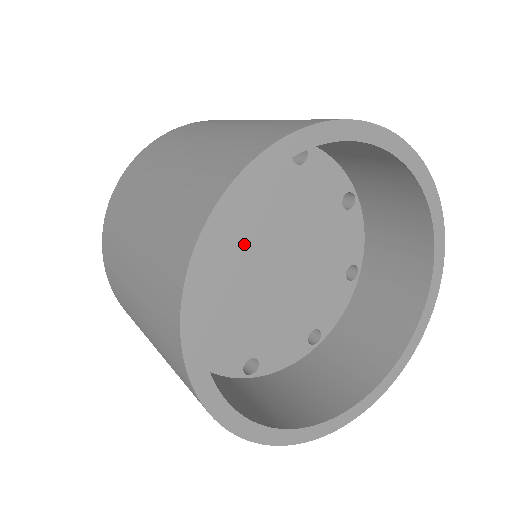
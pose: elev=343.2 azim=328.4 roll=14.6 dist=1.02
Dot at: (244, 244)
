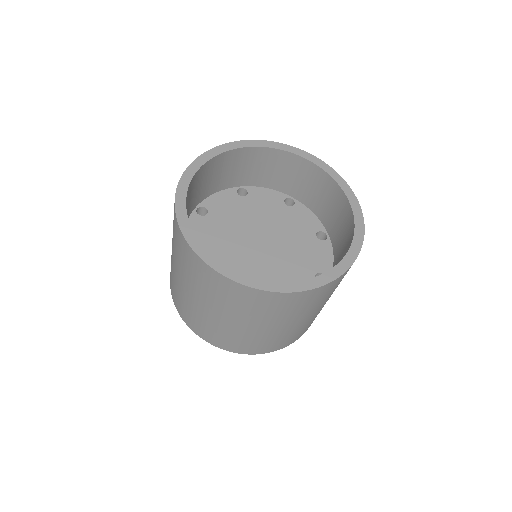
Dot at: (244, 225)
